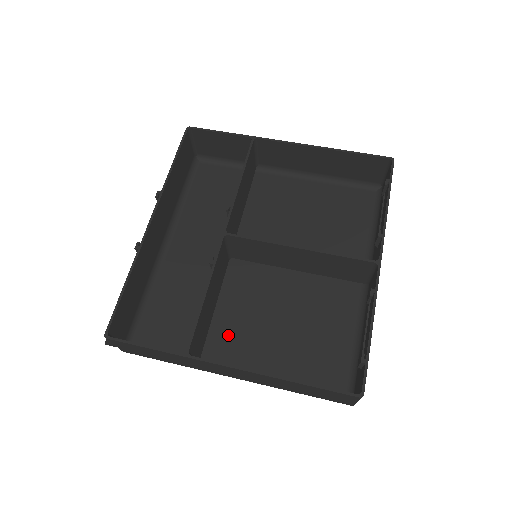
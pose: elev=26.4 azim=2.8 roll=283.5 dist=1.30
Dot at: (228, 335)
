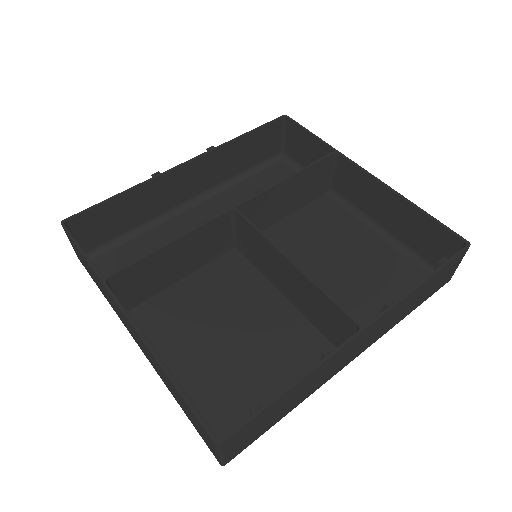
Dot at: (172, 308)
